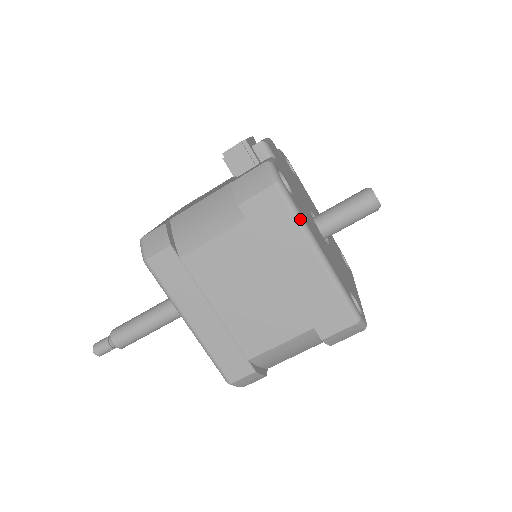
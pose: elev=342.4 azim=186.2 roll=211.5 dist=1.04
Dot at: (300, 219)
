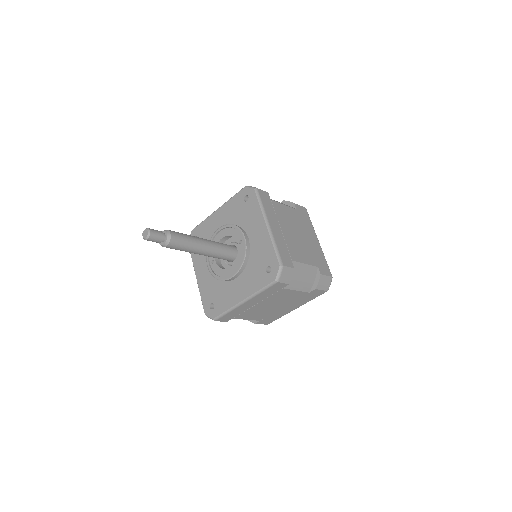
Dot at: (312, 225)
